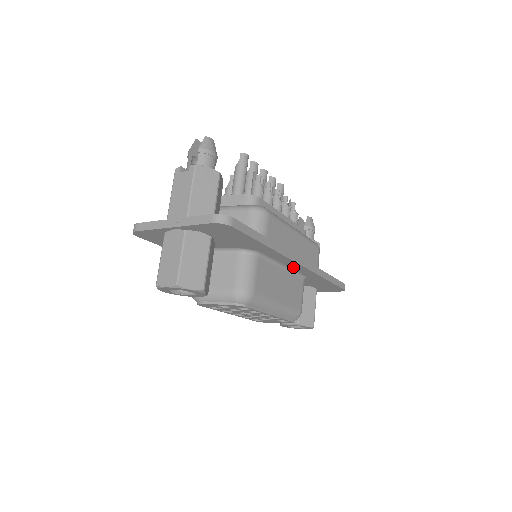
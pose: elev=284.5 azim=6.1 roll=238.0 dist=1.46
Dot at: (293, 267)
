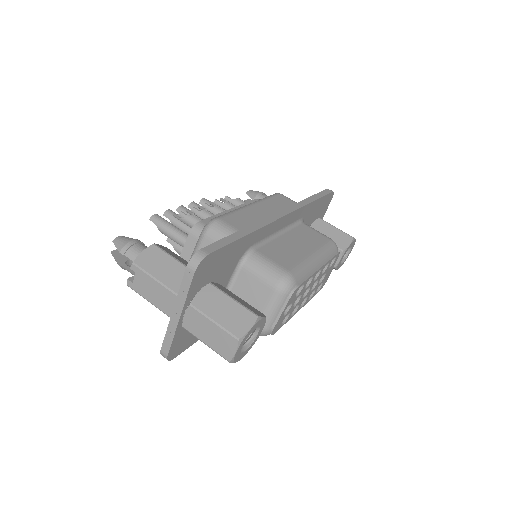
Dot at: (284, 225)
